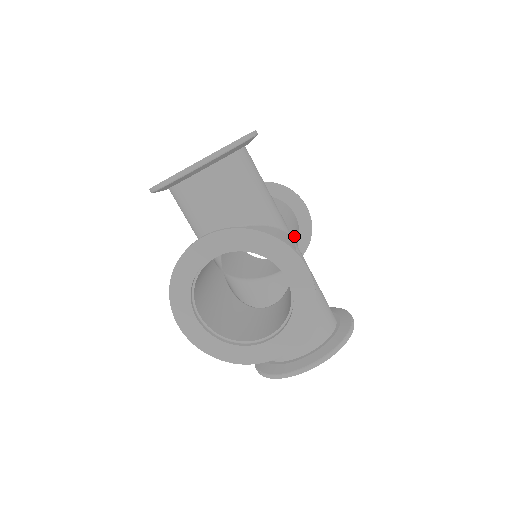
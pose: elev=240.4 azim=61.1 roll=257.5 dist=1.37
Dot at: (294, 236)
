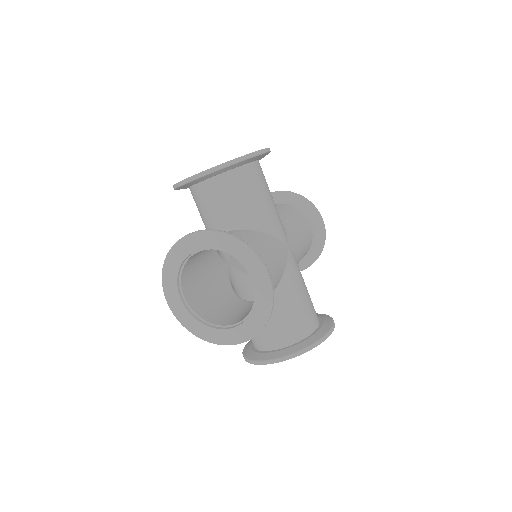
Dot at: (292, 244)
